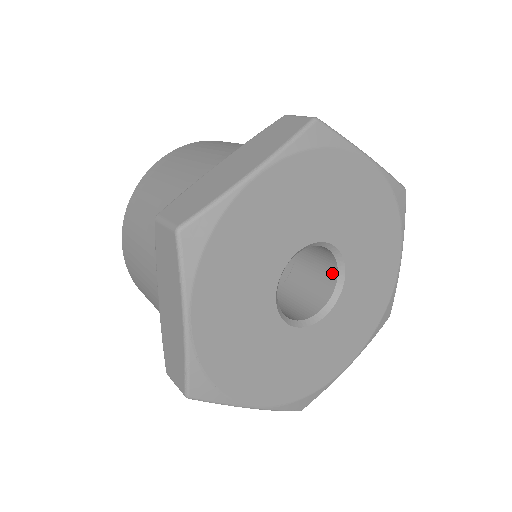
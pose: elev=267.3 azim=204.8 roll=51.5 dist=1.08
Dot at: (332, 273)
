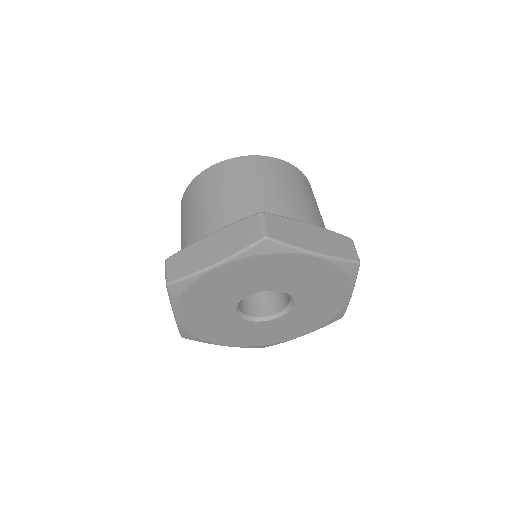
Dot at: (275, 309)
